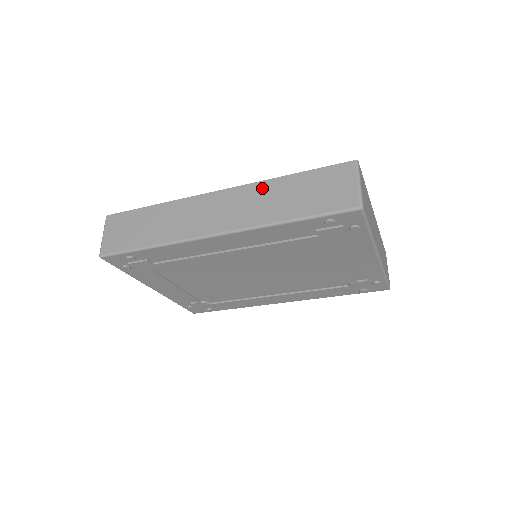
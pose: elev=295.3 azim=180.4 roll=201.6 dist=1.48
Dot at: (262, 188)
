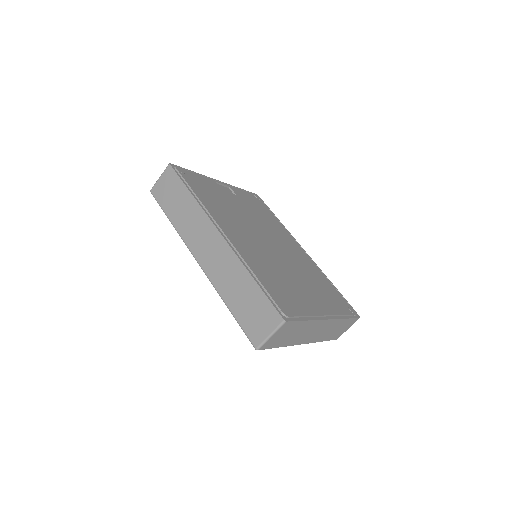
Dot at: (236, 265)
